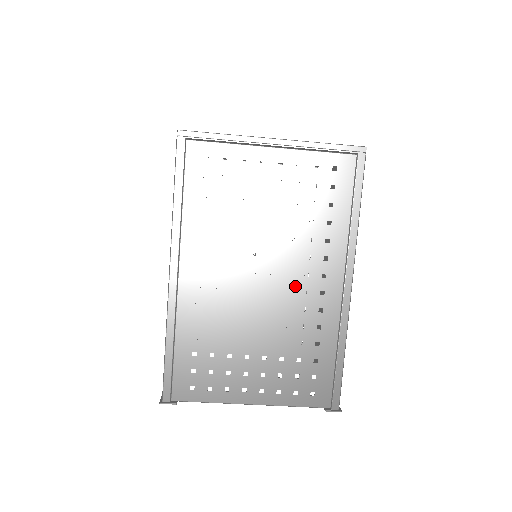
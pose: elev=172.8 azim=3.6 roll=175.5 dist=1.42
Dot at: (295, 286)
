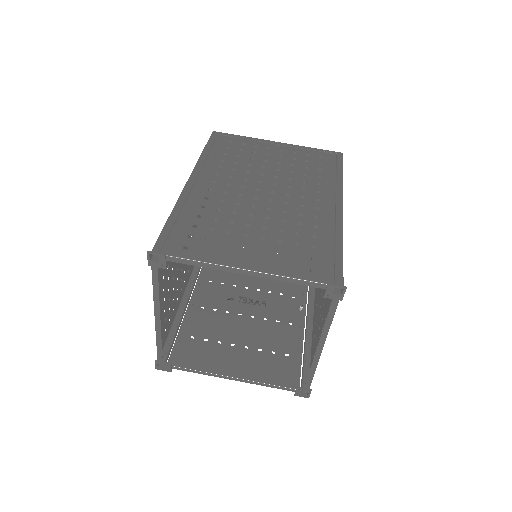
Dot at: (293, 202)
